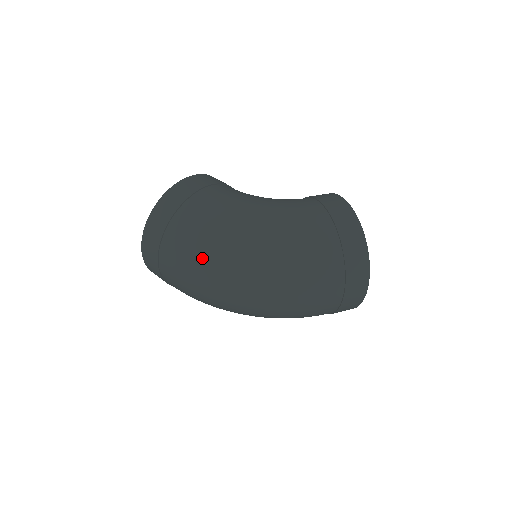
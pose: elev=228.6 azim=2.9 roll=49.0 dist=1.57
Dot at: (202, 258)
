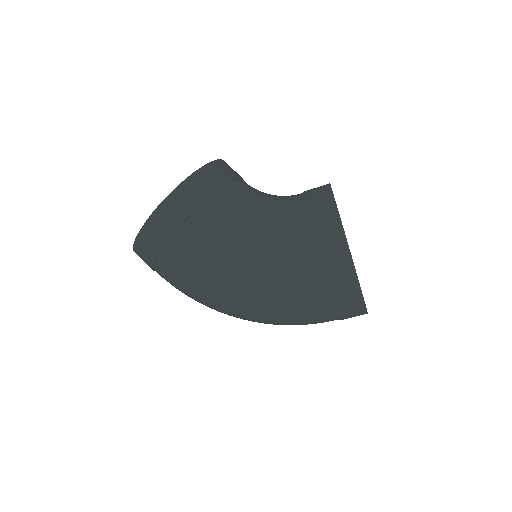
Dot at: (195, 299)
